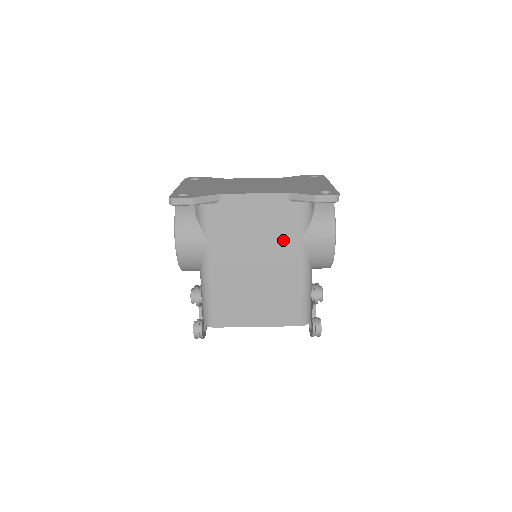
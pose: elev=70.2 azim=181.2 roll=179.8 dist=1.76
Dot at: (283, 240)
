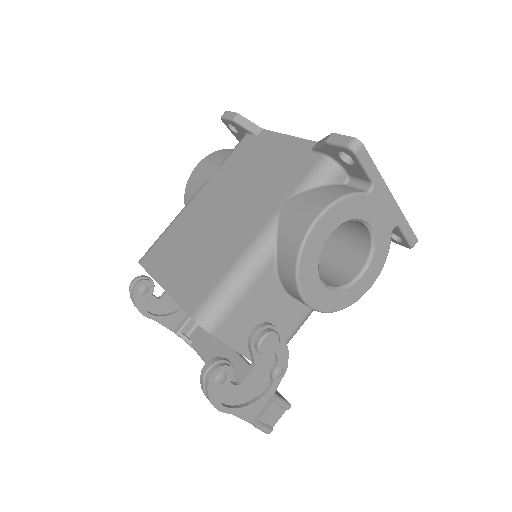
Dot at: (270, 193)
